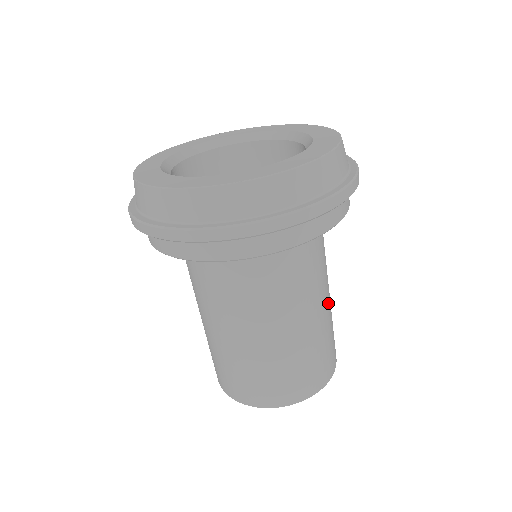
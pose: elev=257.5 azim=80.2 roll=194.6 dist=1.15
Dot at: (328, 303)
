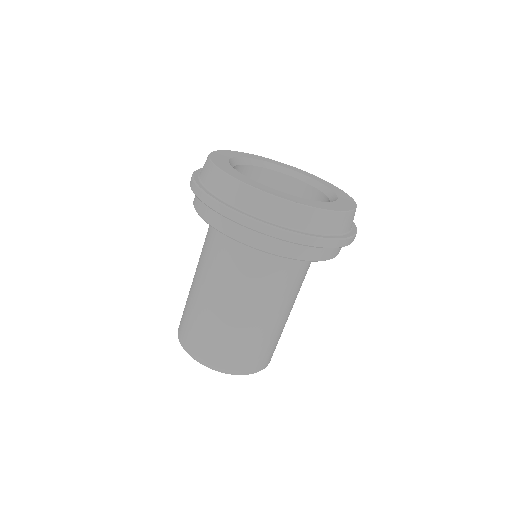
Dot at: (278, 320)
